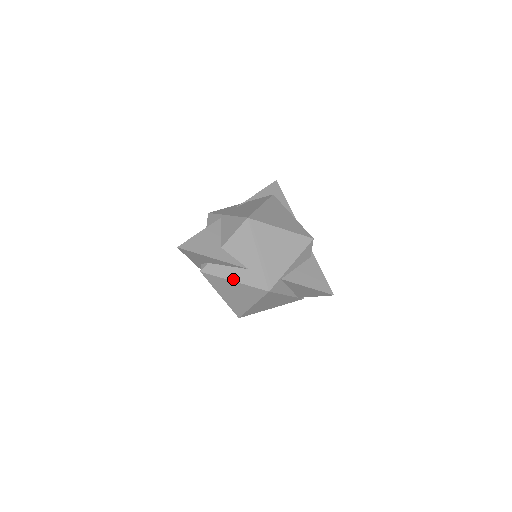
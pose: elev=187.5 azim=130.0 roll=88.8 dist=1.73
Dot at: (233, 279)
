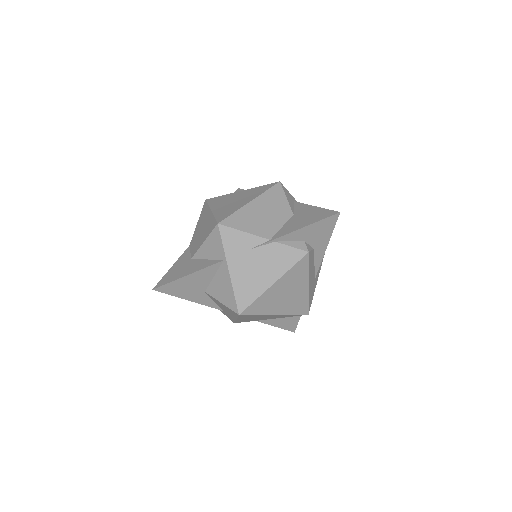
Dot at: occluded
